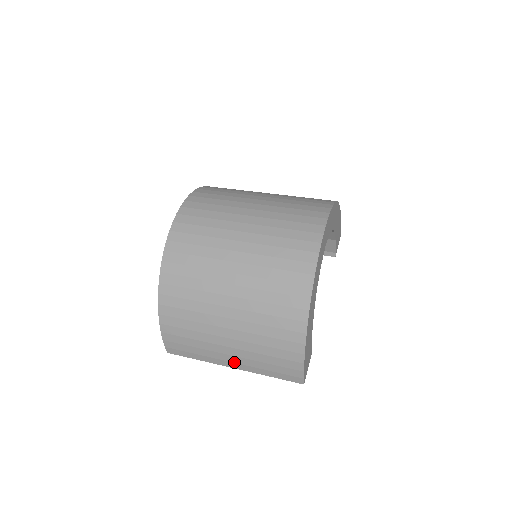
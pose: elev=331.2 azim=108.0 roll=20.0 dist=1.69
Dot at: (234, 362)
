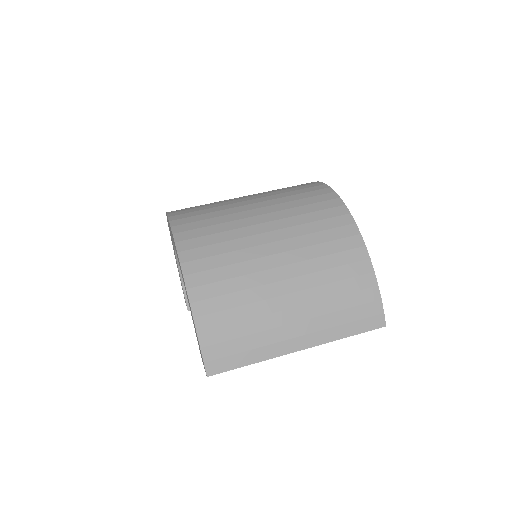
Dot at: (301, 335)
